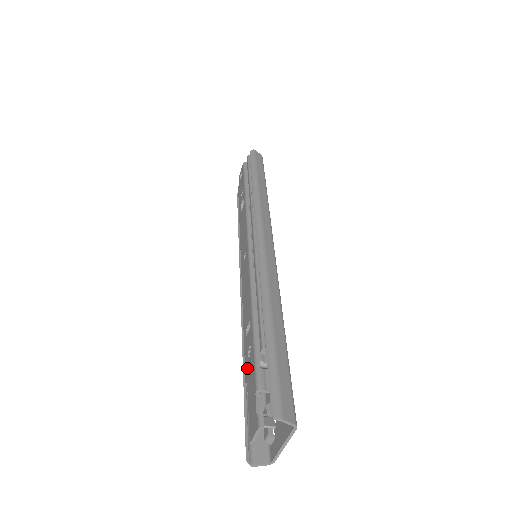
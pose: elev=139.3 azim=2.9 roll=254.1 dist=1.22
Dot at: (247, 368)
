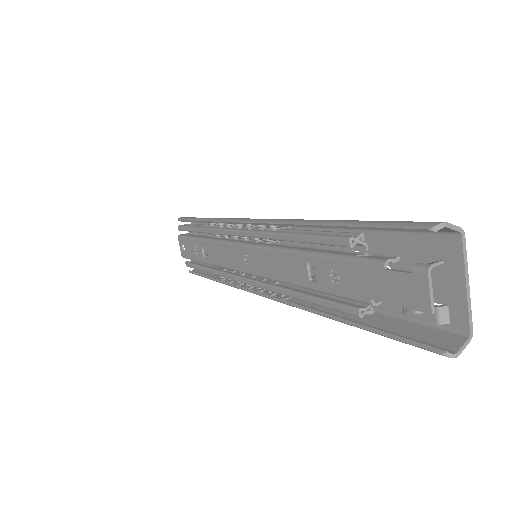
Dot at: (347, 291)
